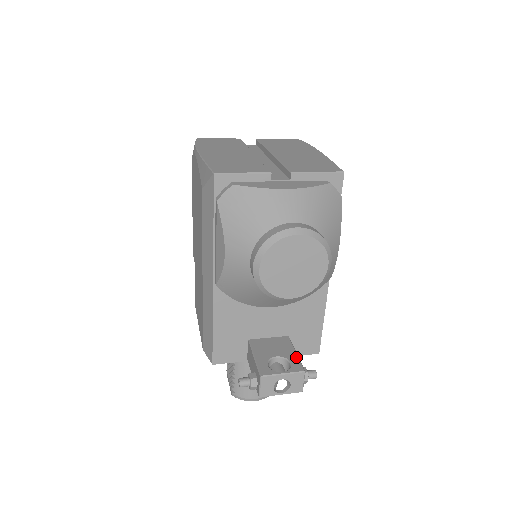
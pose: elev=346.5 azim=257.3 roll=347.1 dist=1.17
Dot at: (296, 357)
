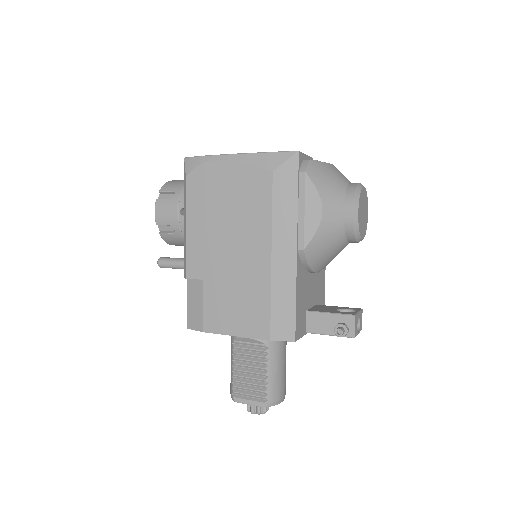
Dot at: (344, 307)
